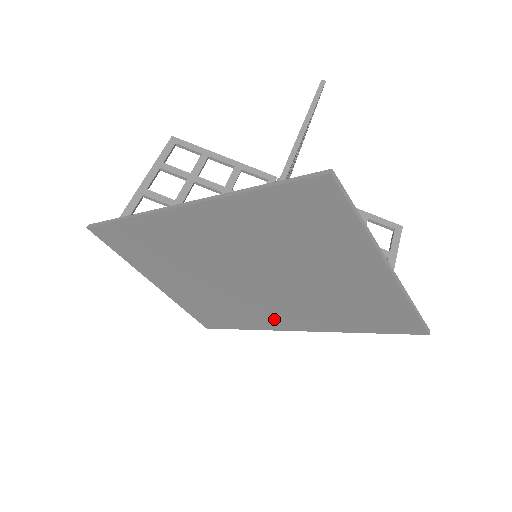
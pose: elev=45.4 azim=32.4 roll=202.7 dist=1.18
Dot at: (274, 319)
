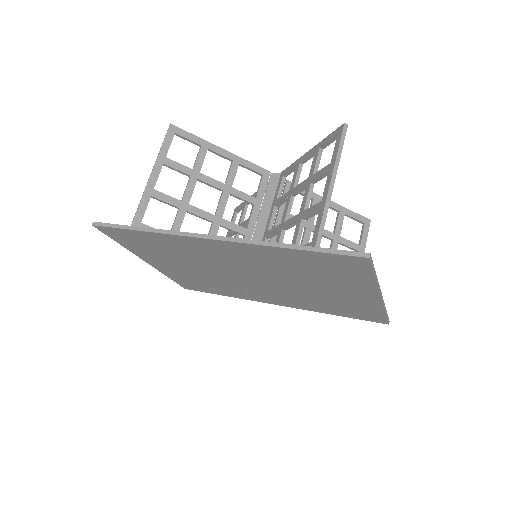
Dot at: (259, 297)
